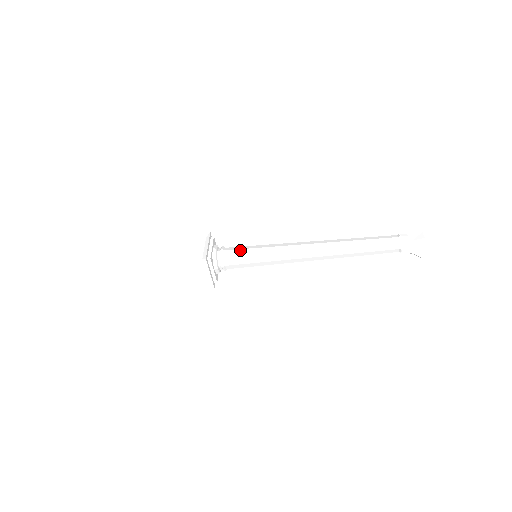
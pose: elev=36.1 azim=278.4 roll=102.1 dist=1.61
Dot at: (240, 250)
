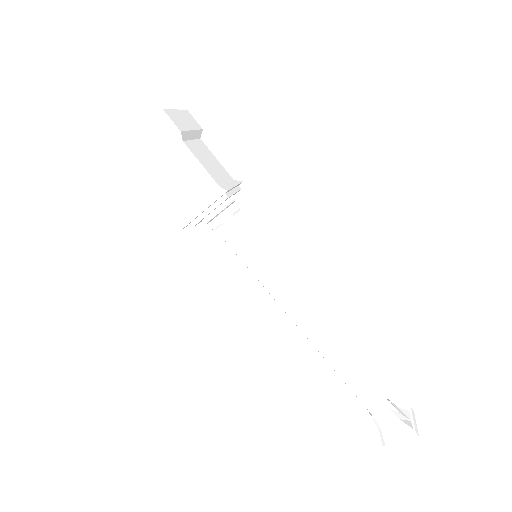
Dot at: (254, 231)
